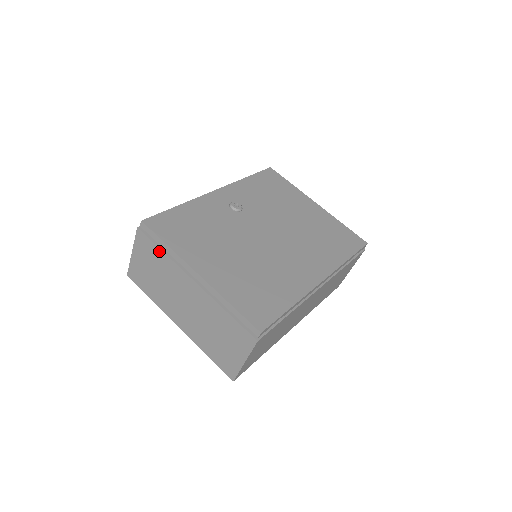
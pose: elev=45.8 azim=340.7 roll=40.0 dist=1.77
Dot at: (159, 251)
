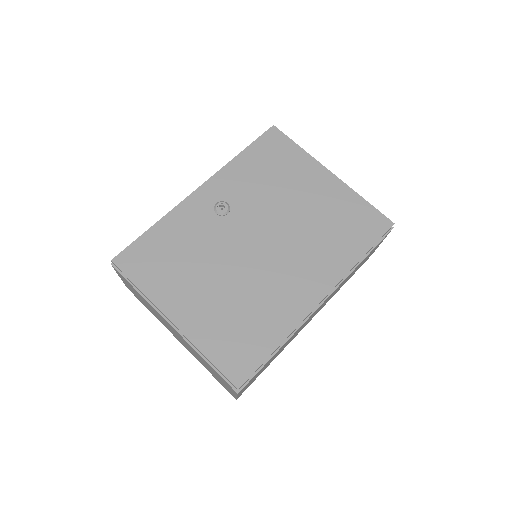
Dot at: (135, 290)
